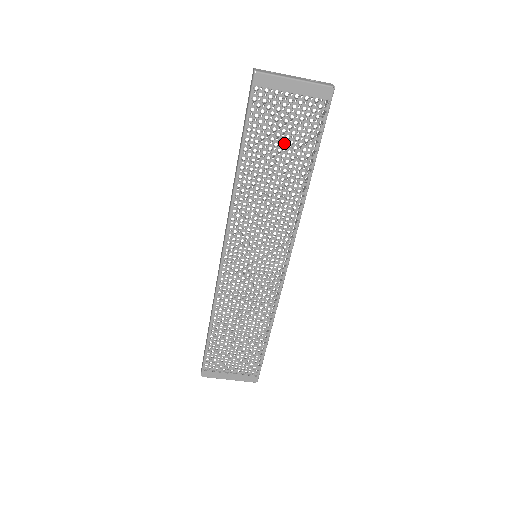
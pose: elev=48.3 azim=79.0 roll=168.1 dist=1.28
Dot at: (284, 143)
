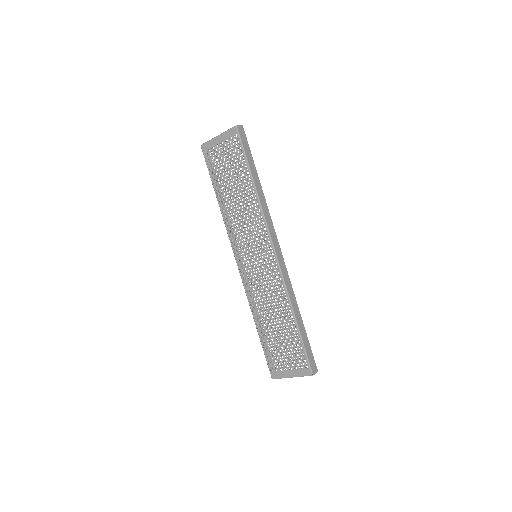
Dot at: (230, 172)
